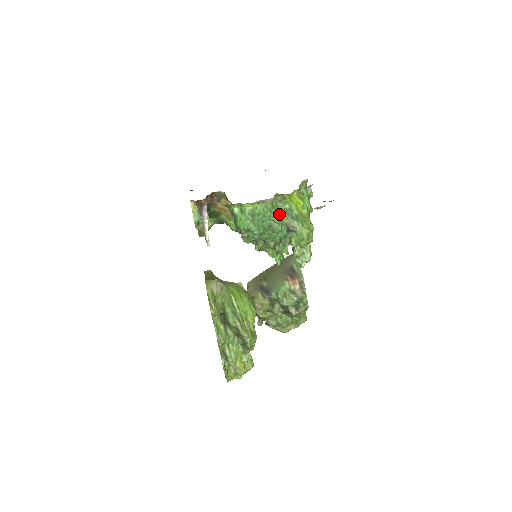
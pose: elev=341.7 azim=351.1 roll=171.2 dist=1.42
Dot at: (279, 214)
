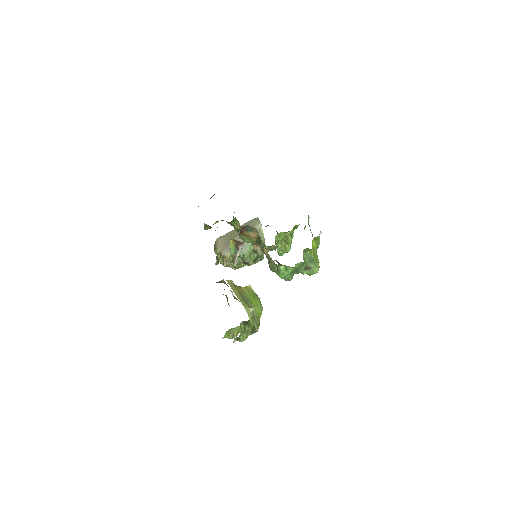
Dot at: (305, 262)
